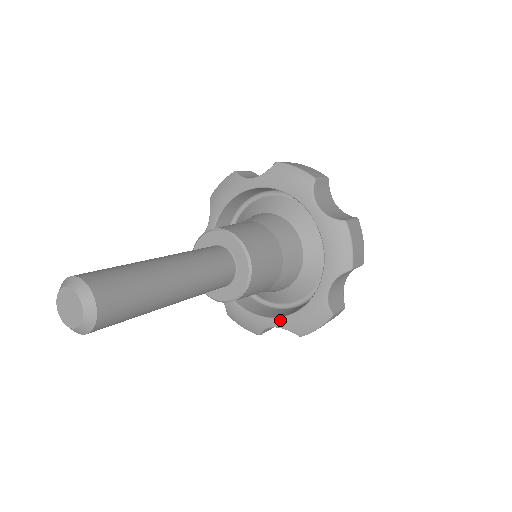
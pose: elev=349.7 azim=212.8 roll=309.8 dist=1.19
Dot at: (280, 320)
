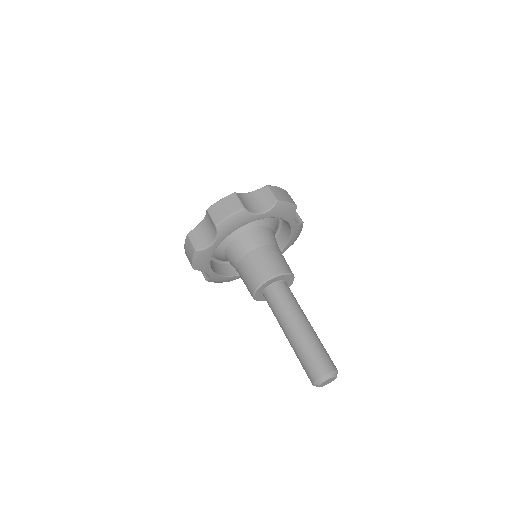
Dot at: (284, 250)
